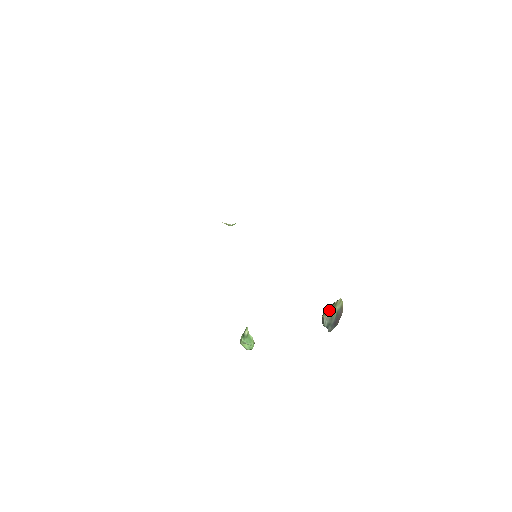
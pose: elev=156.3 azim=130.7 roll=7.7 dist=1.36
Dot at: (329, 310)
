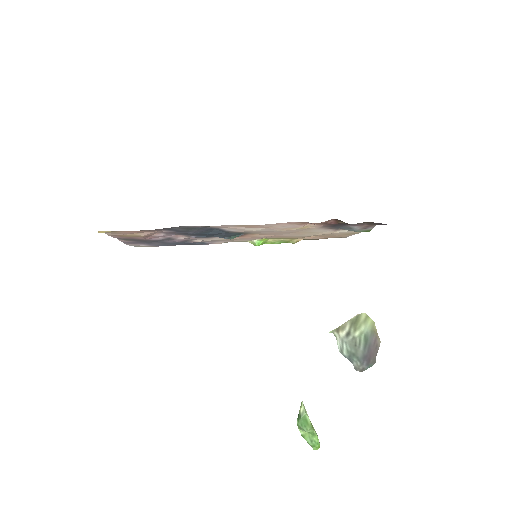
Dot at: (344, 326)
